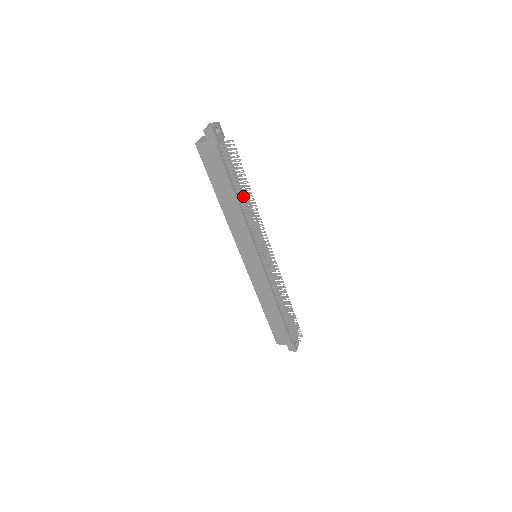
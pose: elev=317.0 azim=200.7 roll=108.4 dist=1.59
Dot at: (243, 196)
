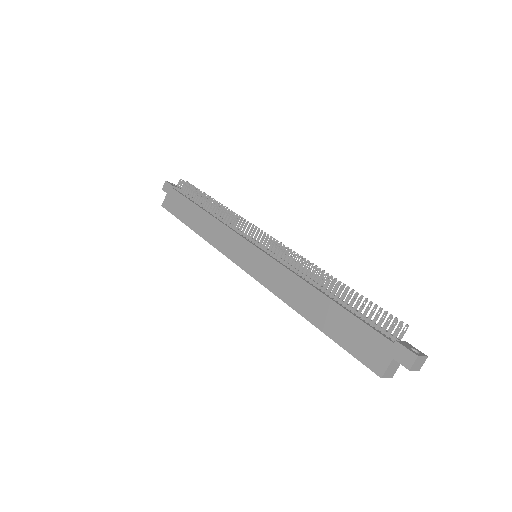
Dot at: (208, 204)
